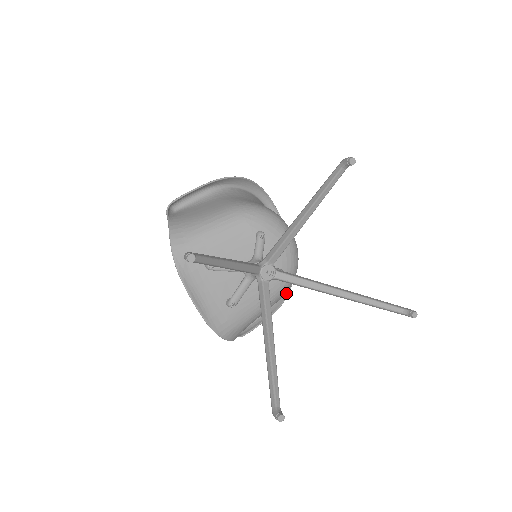
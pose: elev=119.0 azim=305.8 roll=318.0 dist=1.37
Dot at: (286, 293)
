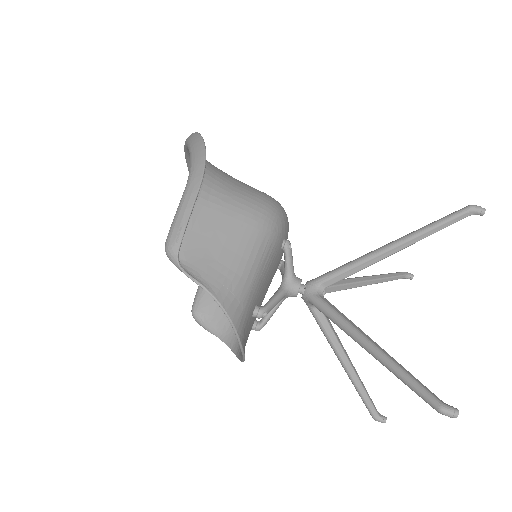
Dot at: occluded
